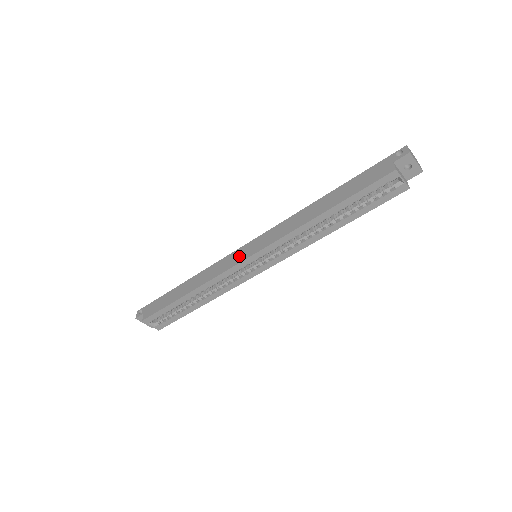
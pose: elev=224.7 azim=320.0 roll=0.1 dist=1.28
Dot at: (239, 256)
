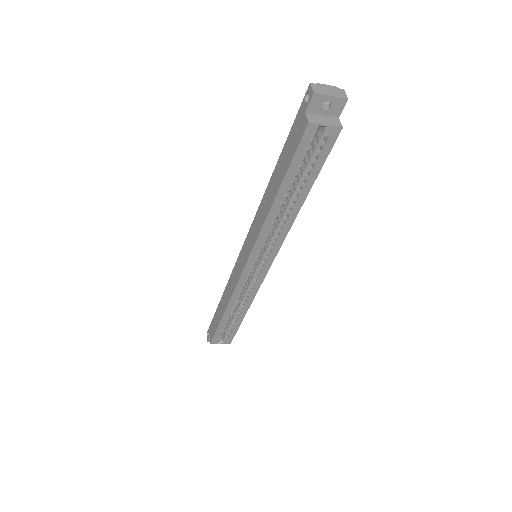
Dot at: (240, 265)
